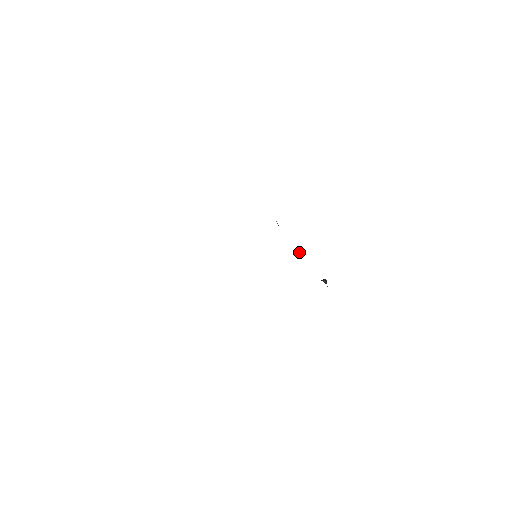
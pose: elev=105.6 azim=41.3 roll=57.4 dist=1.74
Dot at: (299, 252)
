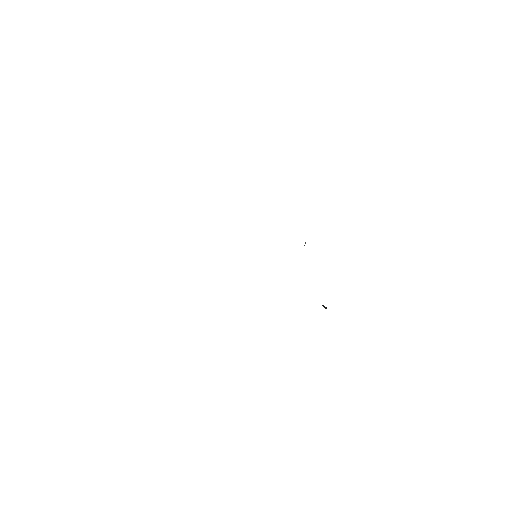
Dot at: occluded
